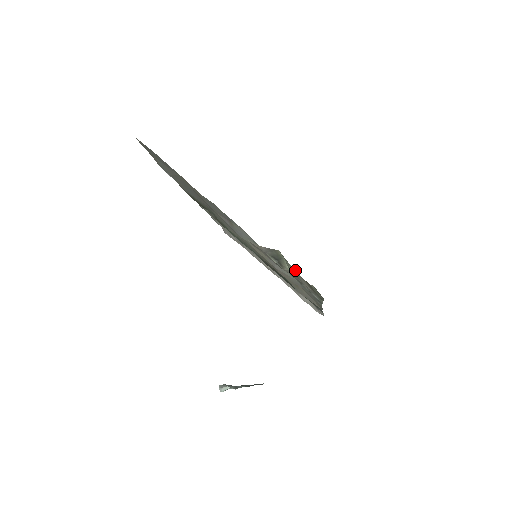
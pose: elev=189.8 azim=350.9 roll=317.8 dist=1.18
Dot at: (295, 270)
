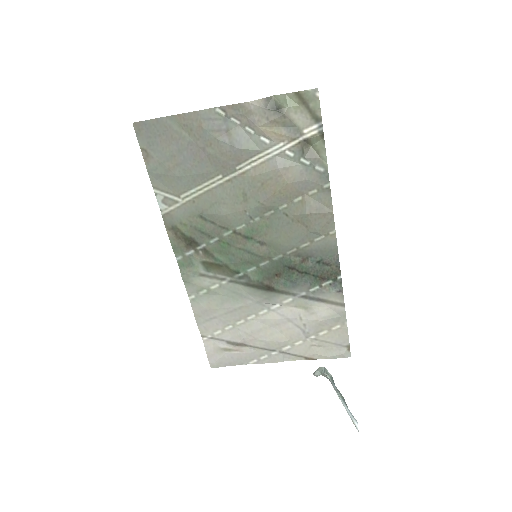
Dot at: (291, 100)
